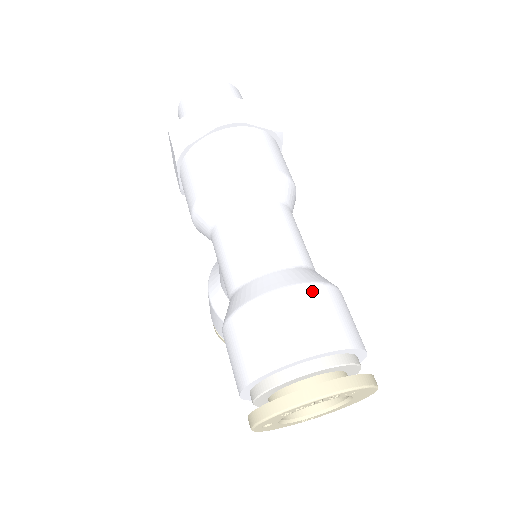
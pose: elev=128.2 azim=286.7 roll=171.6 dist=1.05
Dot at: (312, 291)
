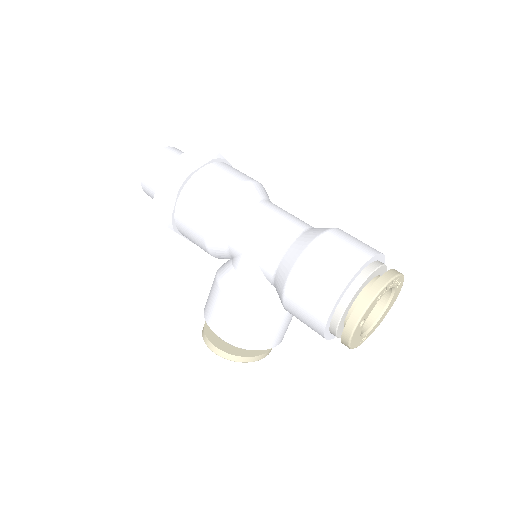
Dot at: occluded
